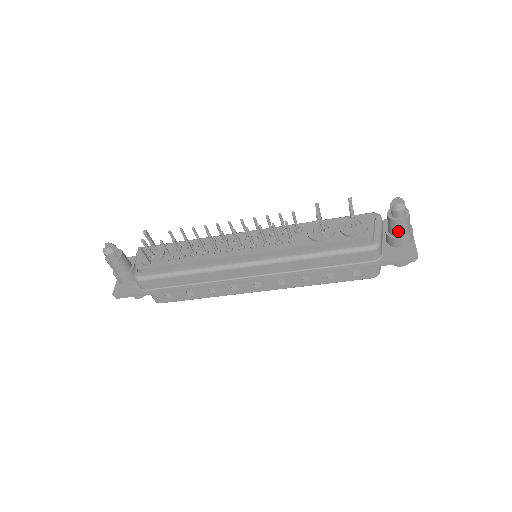
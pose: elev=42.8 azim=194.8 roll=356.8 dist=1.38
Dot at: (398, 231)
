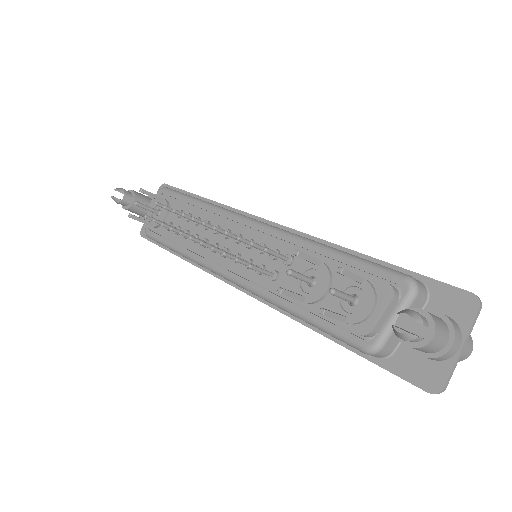
Dot at: occluded
